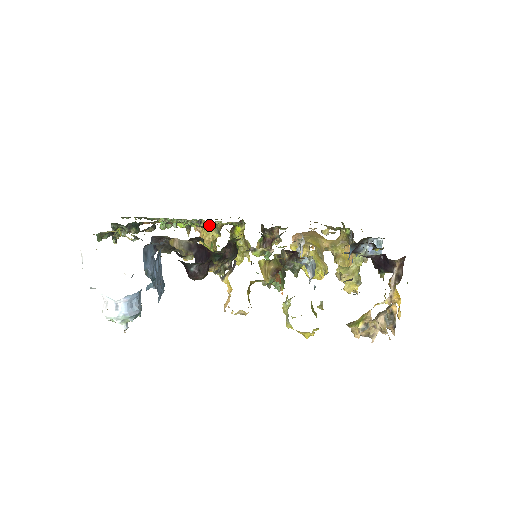
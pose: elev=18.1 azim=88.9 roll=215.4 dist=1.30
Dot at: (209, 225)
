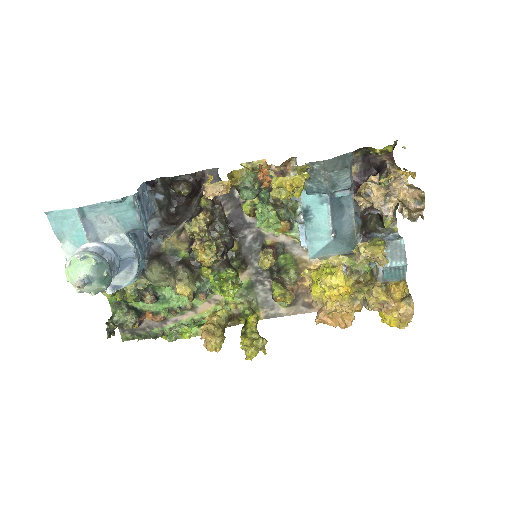
Dot at: occluded
